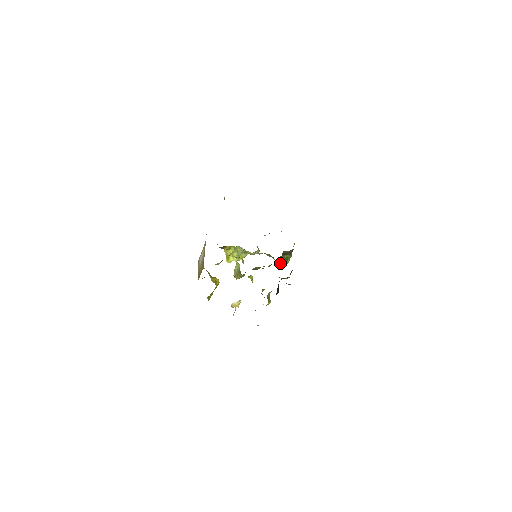
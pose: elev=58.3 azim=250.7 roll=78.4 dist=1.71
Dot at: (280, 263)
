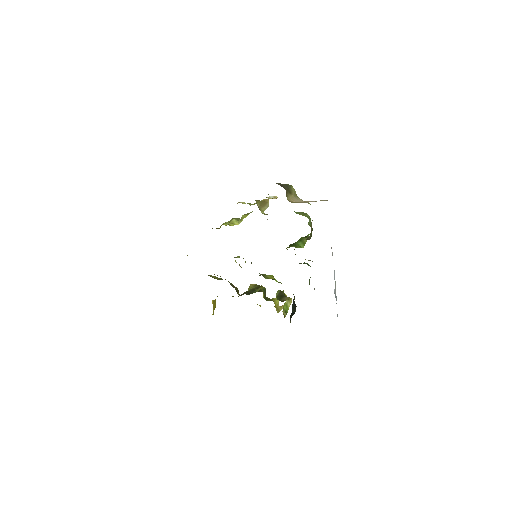
Dot at: (296, 245)
